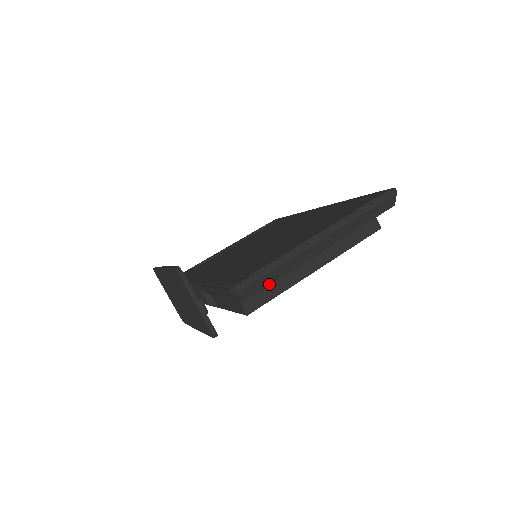
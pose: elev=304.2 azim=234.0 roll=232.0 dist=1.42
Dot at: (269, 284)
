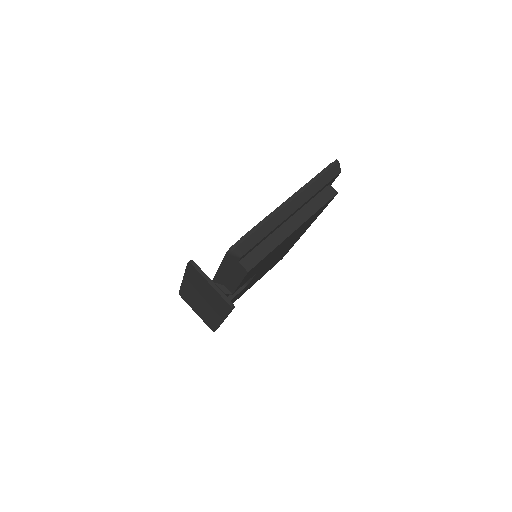
Dot at: (257, 242)
